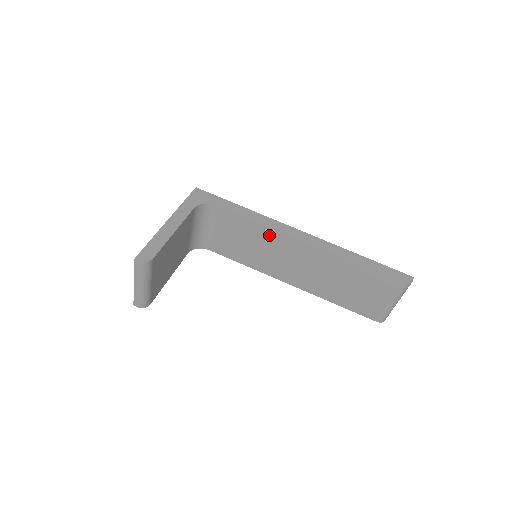
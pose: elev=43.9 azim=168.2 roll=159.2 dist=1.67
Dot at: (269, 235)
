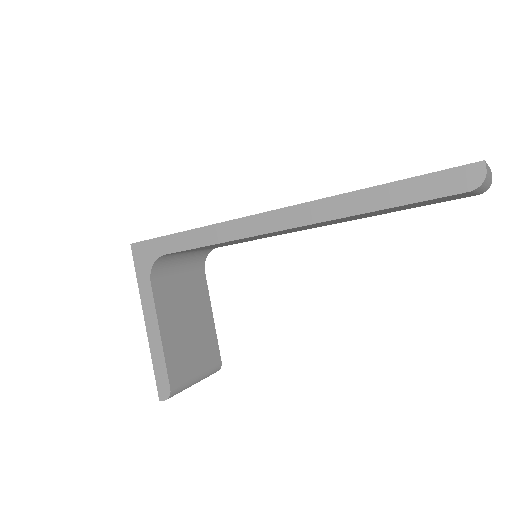
Dot at: occluded
